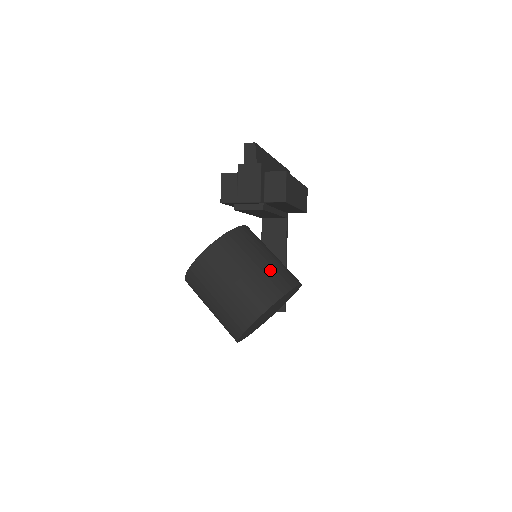
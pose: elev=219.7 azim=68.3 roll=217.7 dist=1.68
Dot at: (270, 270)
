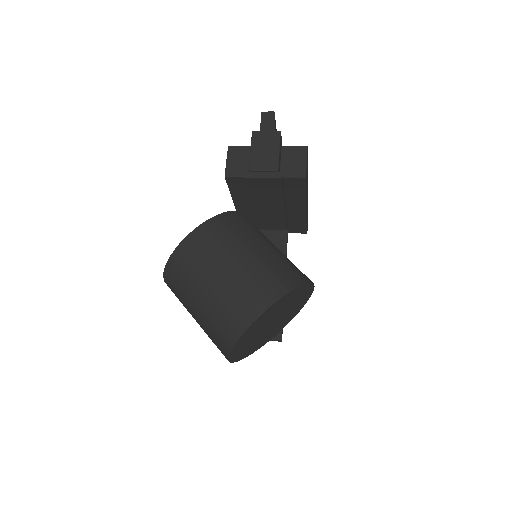
Dot at: (282, 258)
